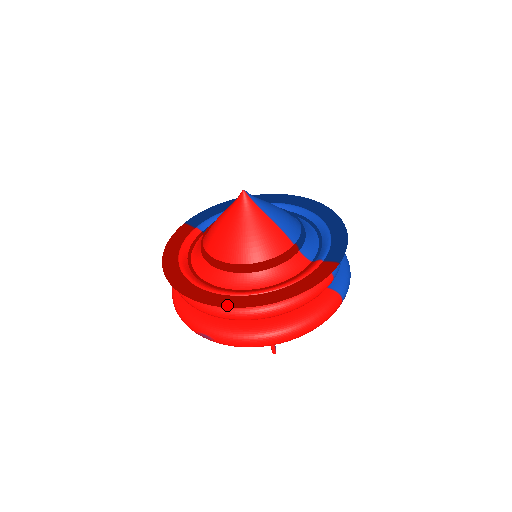
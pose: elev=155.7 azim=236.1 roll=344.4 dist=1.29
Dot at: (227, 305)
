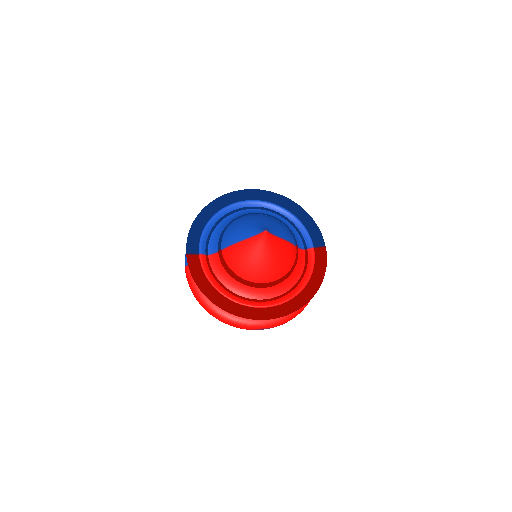
Dot at: occluded
